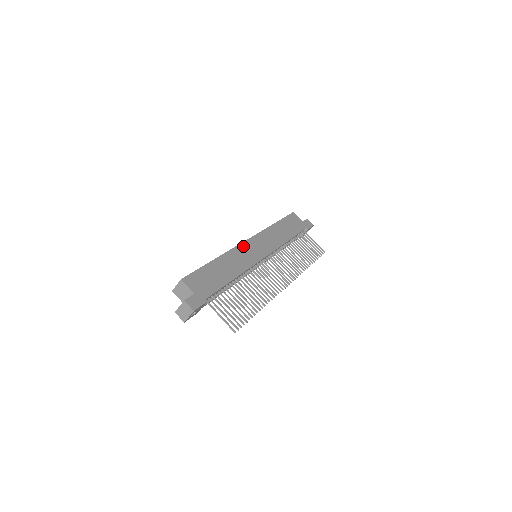
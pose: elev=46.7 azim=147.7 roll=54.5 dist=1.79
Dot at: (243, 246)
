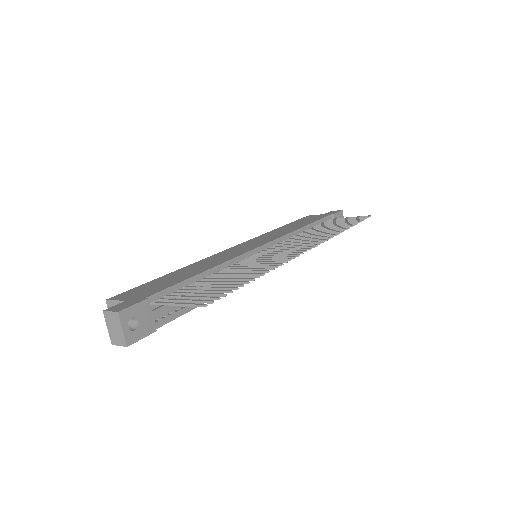
Dot at: (225, 252)
